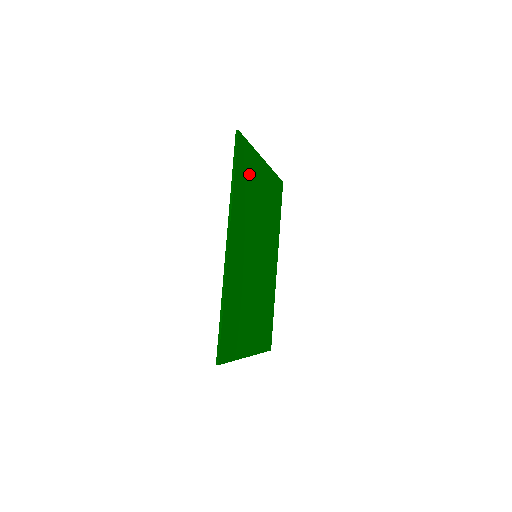
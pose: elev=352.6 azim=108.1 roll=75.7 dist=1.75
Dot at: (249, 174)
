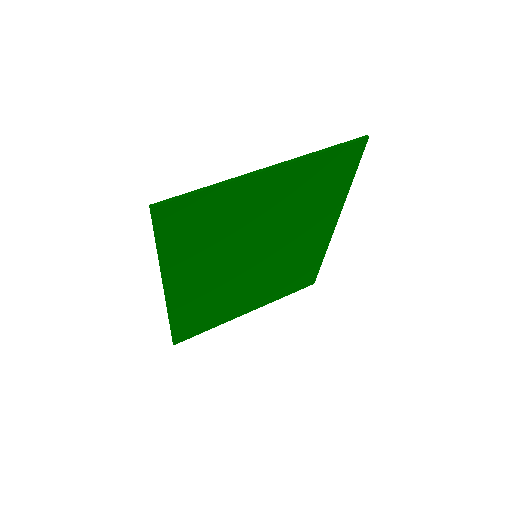
Dot at: (210, 217)
